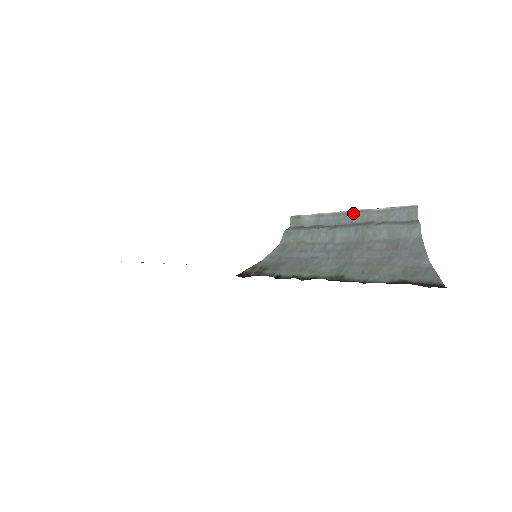
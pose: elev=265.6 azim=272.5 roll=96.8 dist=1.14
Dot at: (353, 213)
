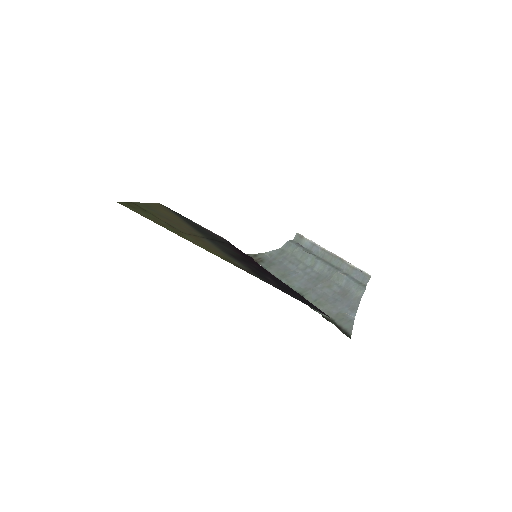
Dot at: (334, 256)
